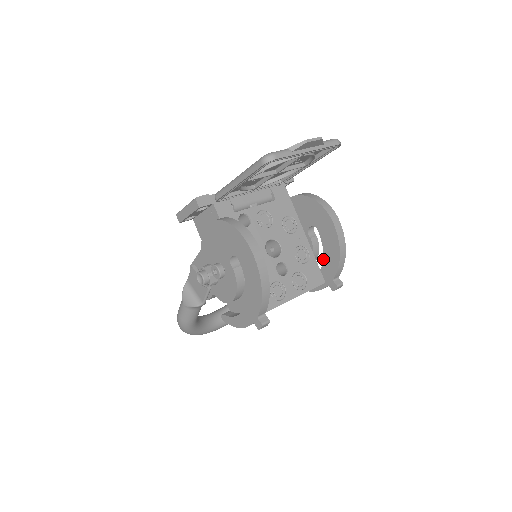
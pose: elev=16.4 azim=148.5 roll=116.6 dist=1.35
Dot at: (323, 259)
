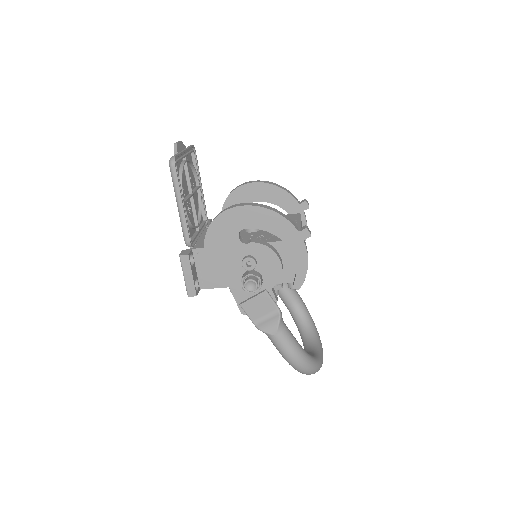
Dot at: (280, 207)
